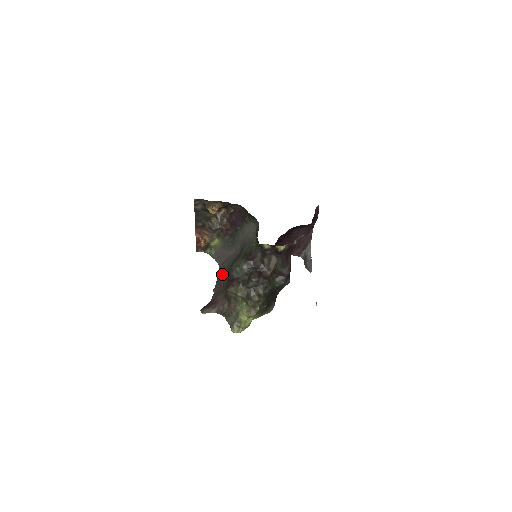
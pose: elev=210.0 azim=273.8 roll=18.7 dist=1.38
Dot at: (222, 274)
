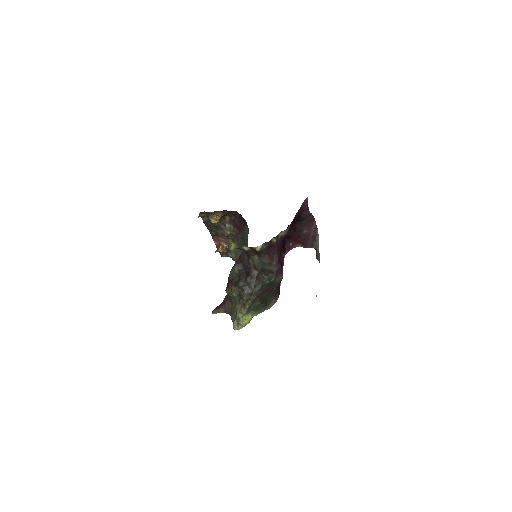
Dot at: occluded
